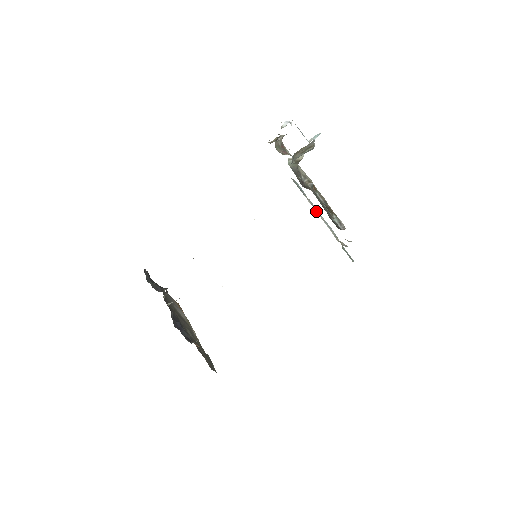
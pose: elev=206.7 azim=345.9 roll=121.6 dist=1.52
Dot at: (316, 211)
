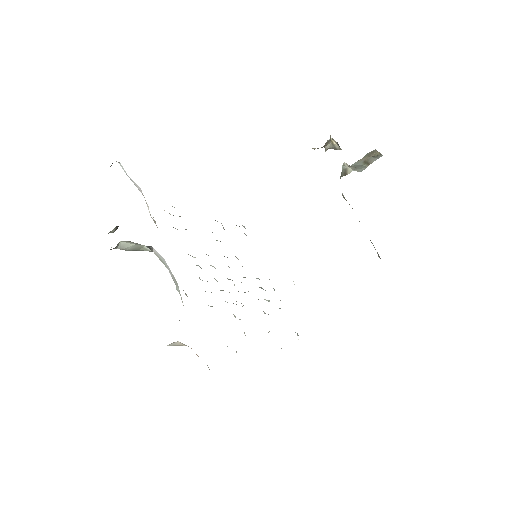
Dot at: occluded
